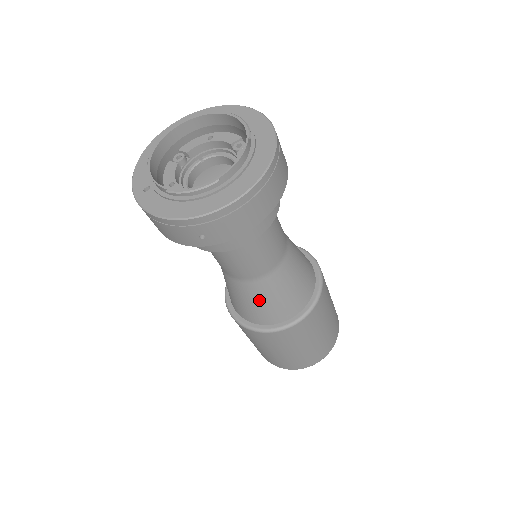
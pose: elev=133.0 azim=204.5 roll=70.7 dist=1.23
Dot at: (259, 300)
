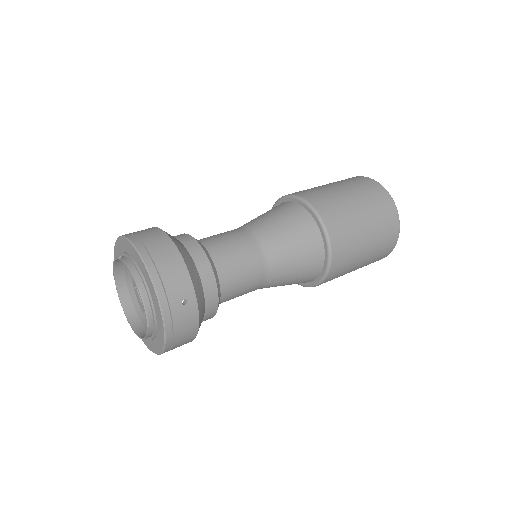
Dot at: occluded
